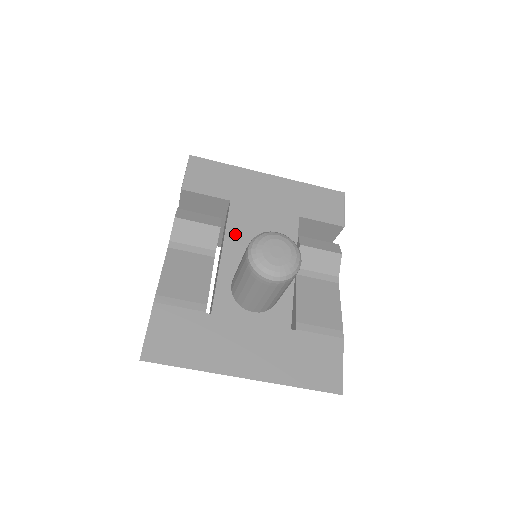
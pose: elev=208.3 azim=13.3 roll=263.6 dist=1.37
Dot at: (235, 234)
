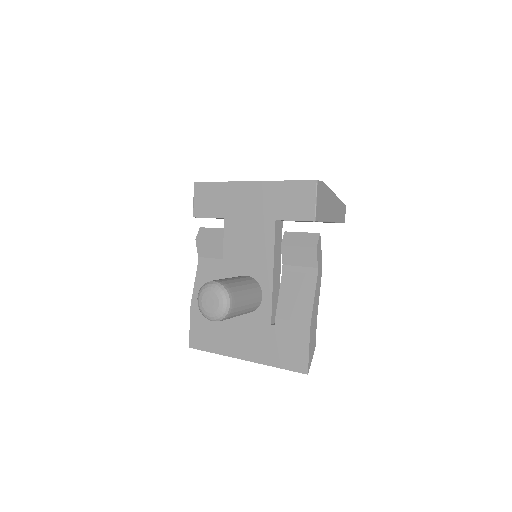
Dot at: (230, 249)
